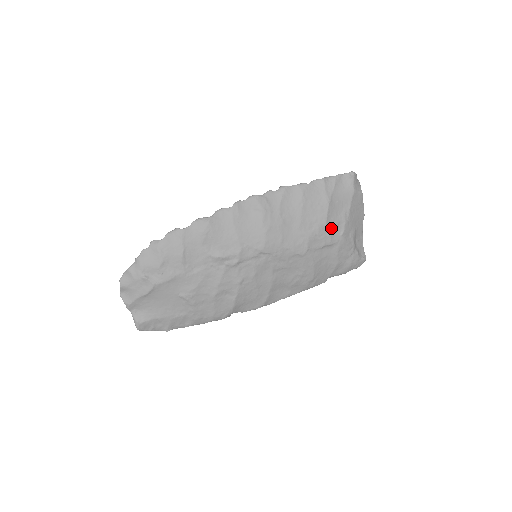
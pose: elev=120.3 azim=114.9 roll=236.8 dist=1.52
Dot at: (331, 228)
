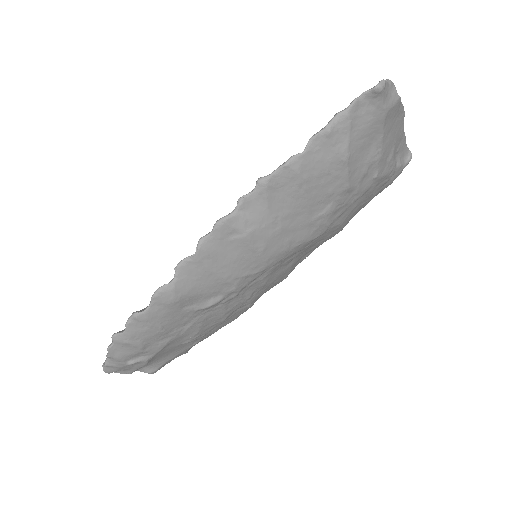
Dot at: (357, 183)
